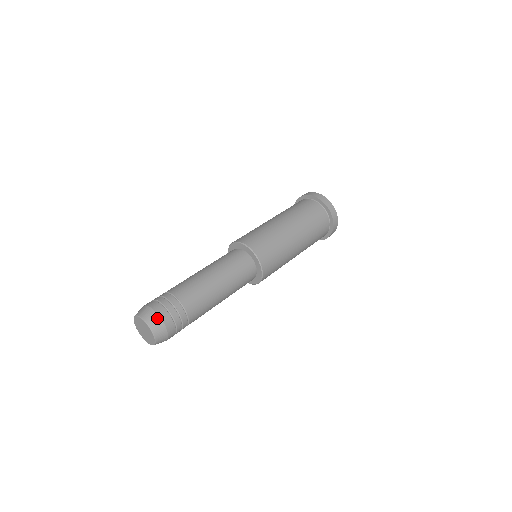
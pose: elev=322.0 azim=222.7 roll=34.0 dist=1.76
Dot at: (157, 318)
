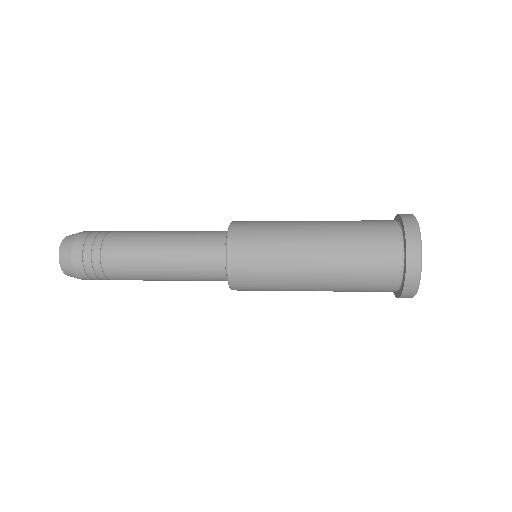
Dot at: (71, 240)
